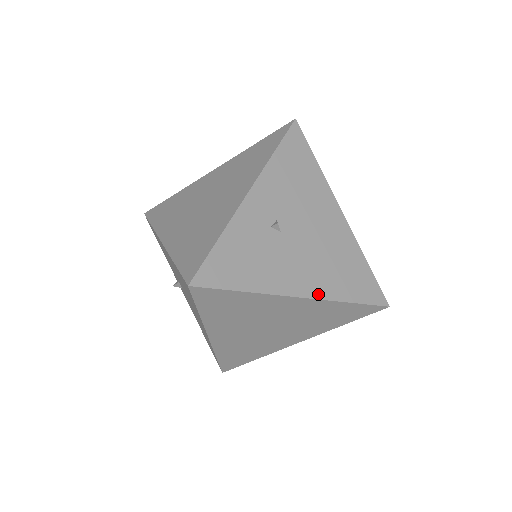
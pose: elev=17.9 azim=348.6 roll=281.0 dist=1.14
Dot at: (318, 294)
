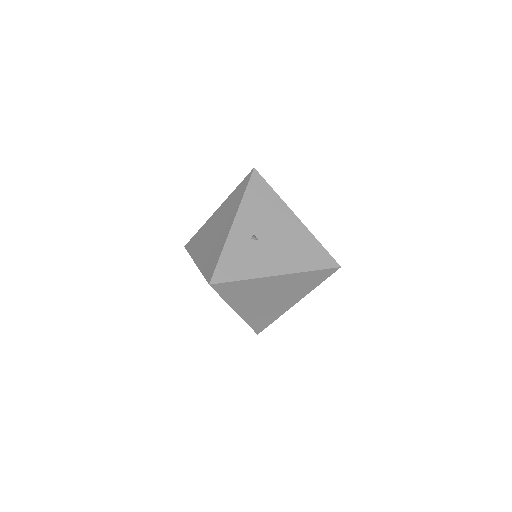
Dot at: (289, 271)
